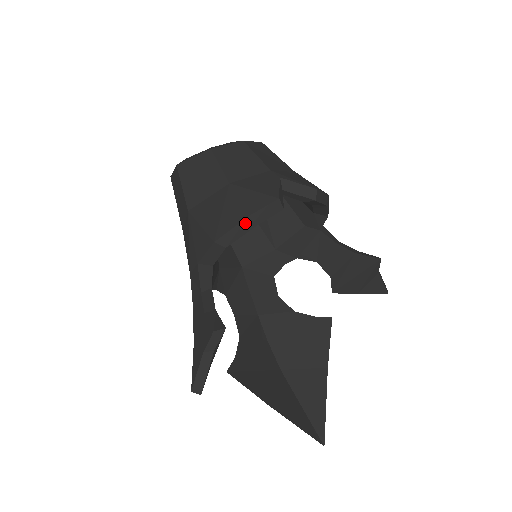
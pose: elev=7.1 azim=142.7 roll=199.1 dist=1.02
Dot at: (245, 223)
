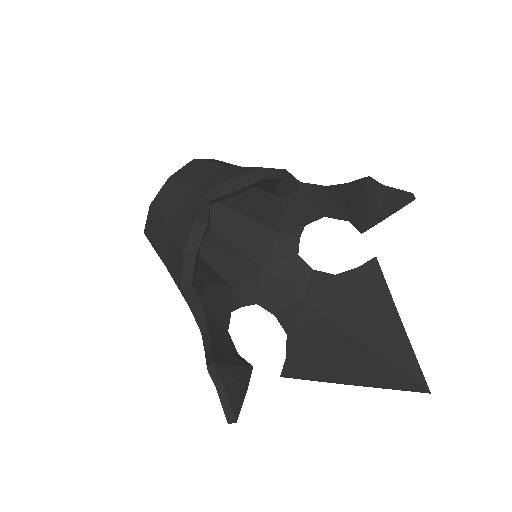
Dot at: (186, 259)
